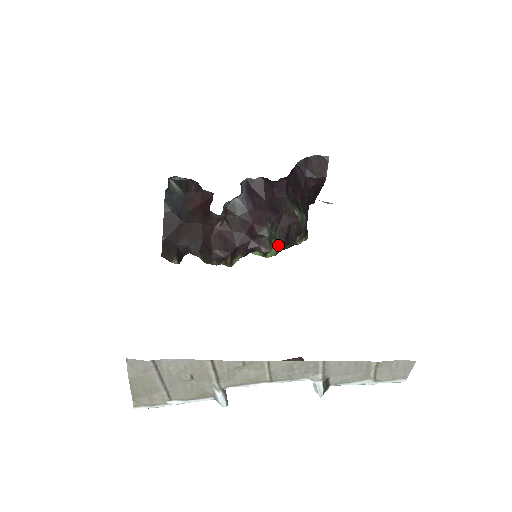
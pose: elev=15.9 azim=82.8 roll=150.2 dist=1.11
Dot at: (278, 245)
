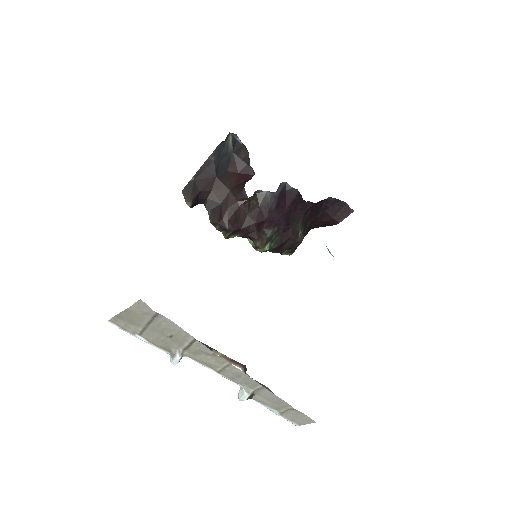
Dot at: (270, 247)
